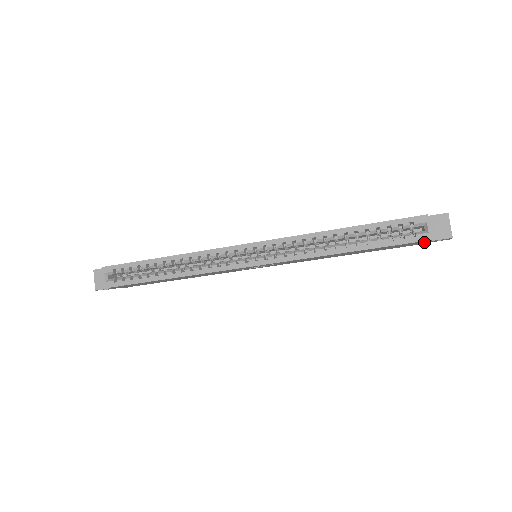
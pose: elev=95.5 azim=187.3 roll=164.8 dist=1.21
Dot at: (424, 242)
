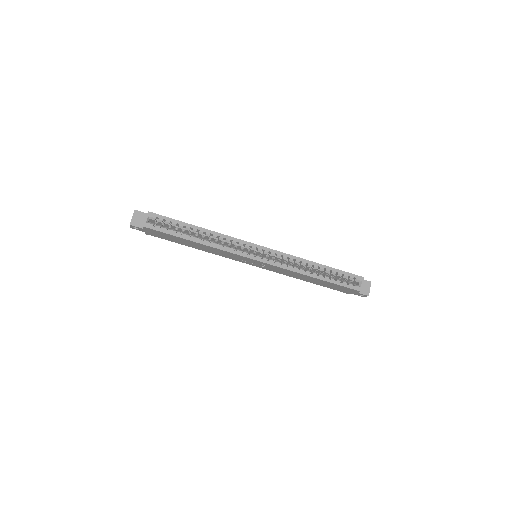
Dot at: (353, 292)
